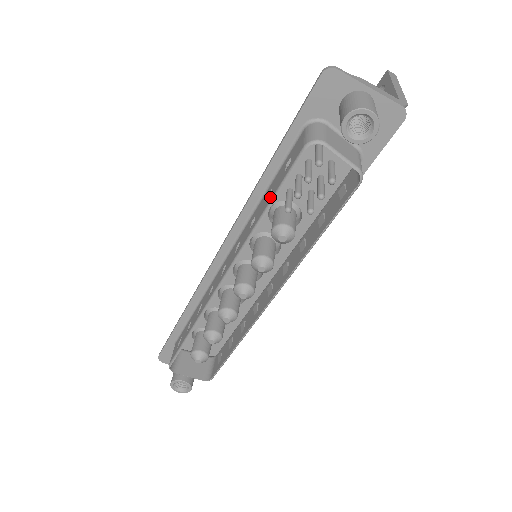
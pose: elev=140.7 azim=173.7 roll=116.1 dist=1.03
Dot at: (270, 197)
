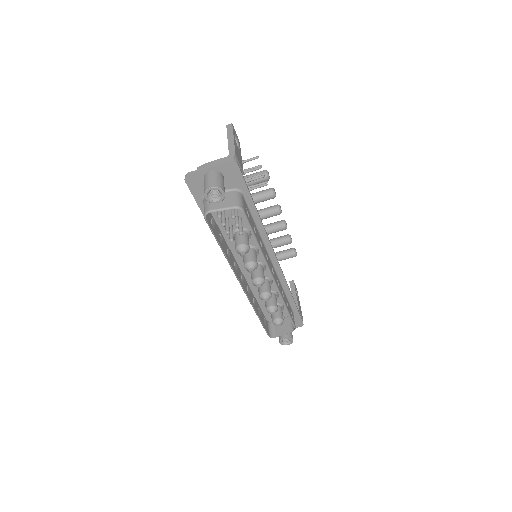
Dot at: occluded
